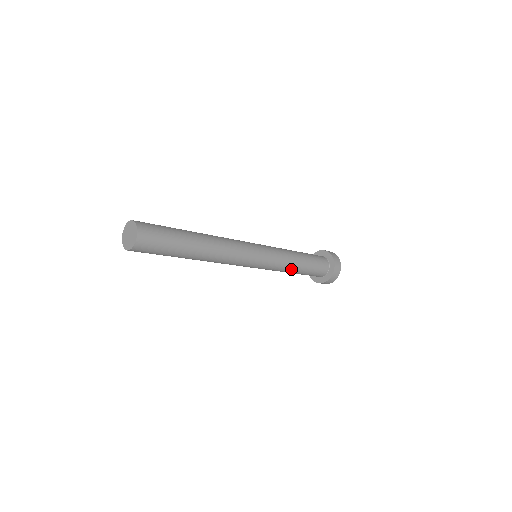
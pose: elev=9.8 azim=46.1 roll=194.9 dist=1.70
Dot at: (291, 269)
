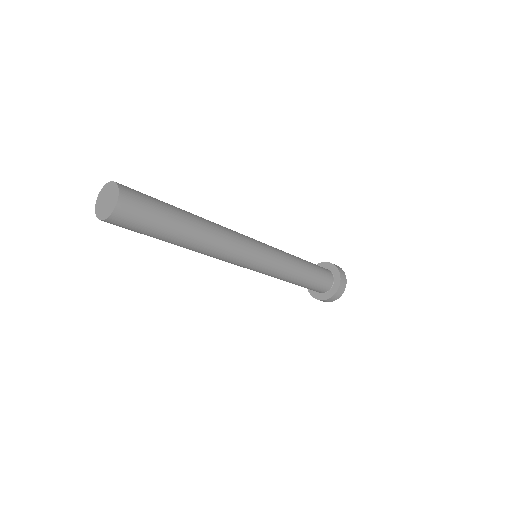
Dot at: (290, 280)
